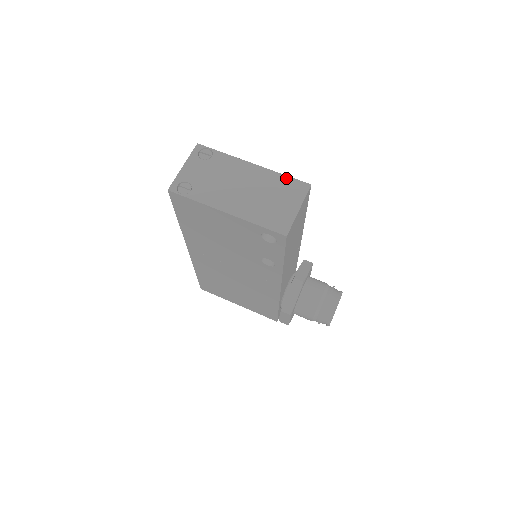
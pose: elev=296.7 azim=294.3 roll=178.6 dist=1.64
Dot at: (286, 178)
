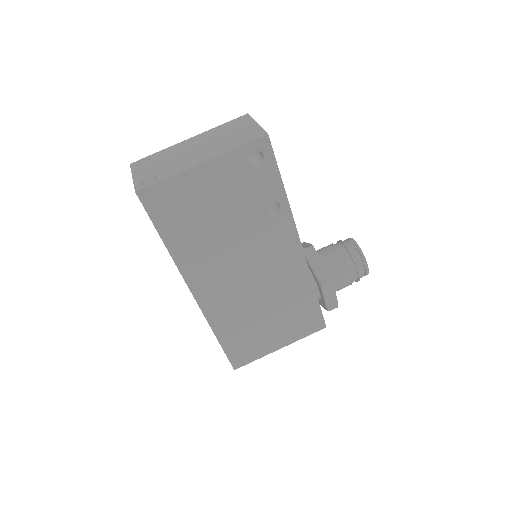
Dot at: (225, 124)
